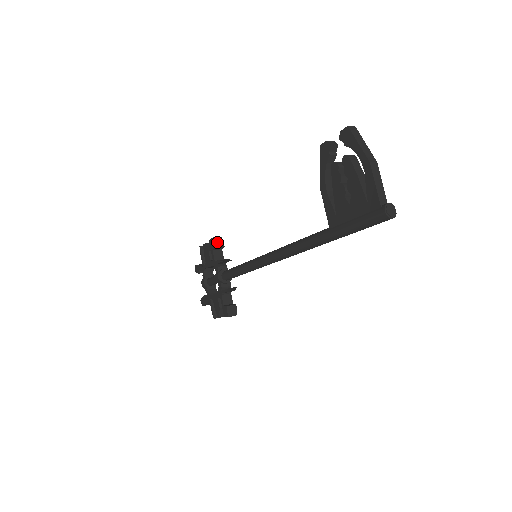
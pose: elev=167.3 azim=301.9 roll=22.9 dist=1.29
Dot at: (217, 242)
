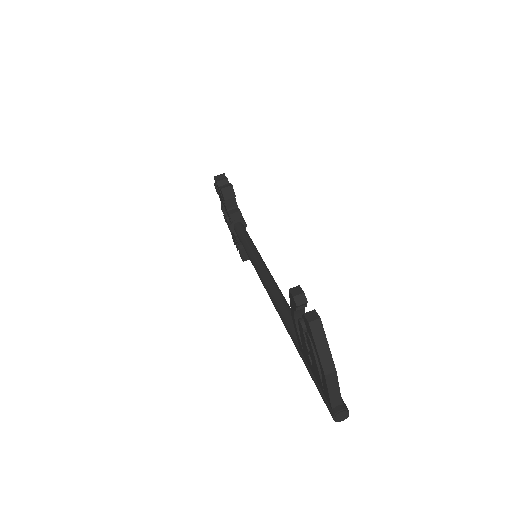
Dot at: (227, 193)
